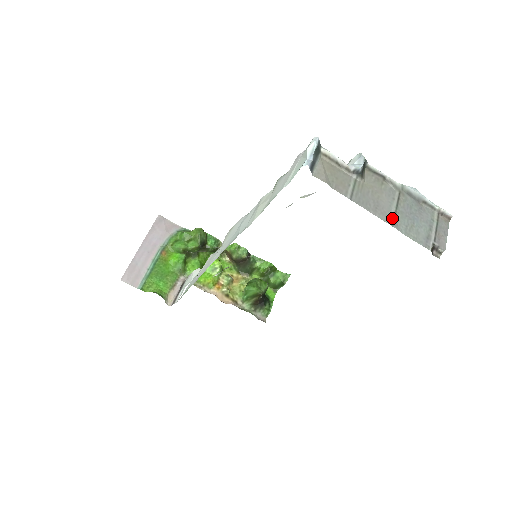
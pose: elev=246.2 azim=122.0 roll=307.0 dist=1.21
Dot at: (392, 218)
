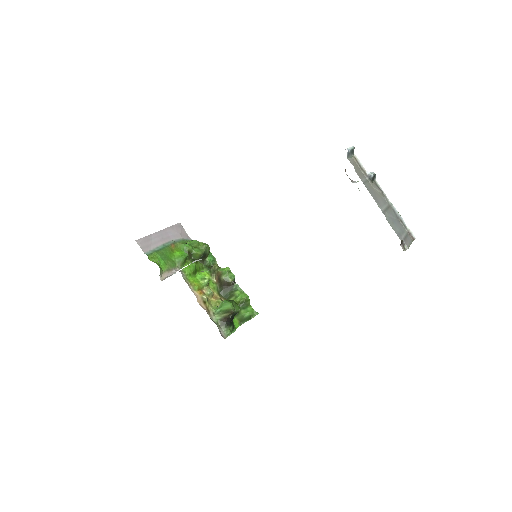
Dot at: (383, 209)
